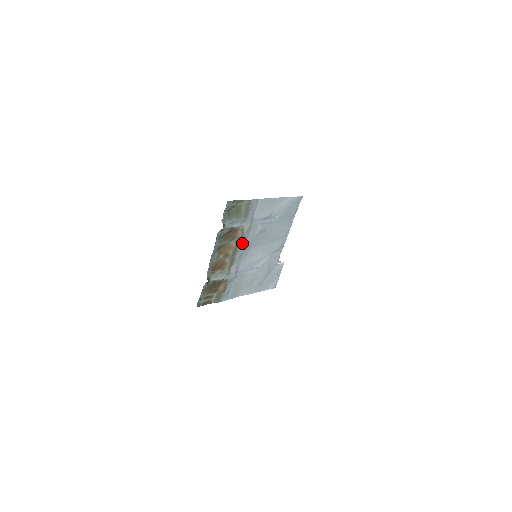
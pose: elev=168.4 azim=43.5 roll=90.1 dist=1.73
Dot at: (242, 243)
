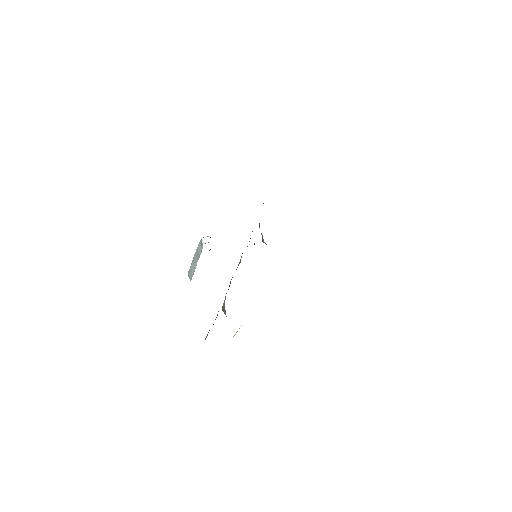
Dot at: occluded
